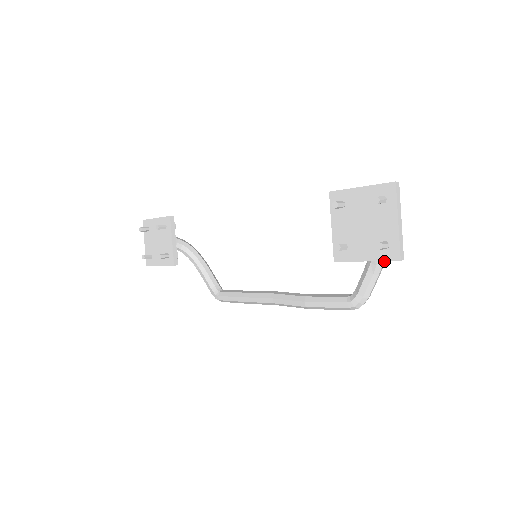
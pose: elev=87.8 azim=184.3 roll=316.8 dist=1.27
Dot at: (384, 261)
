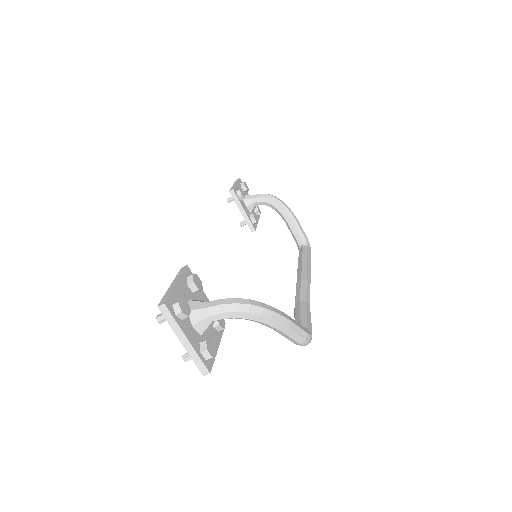
Dot at: (276, 324)
